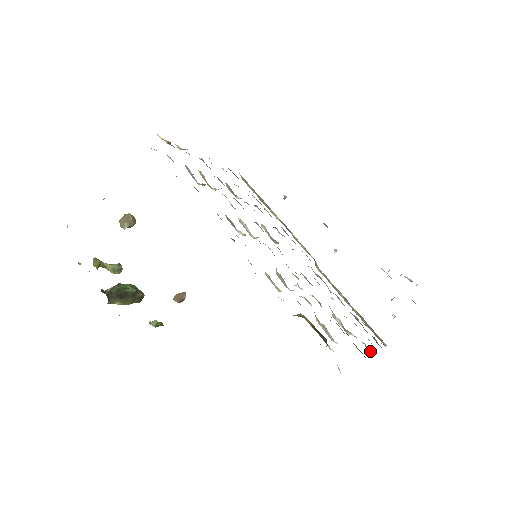
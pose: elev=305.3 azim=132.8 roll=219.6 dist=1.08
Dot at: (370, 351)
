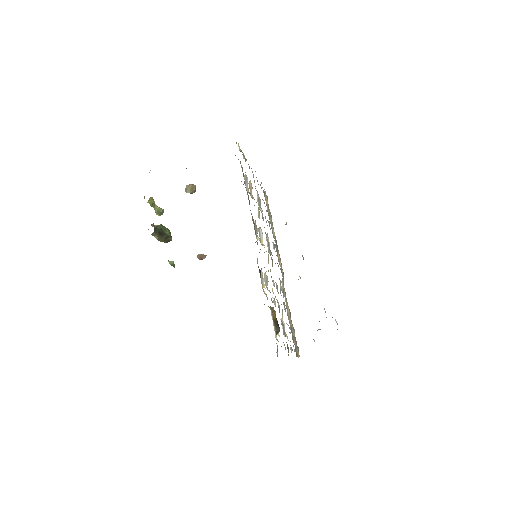
Dot at: occluded
